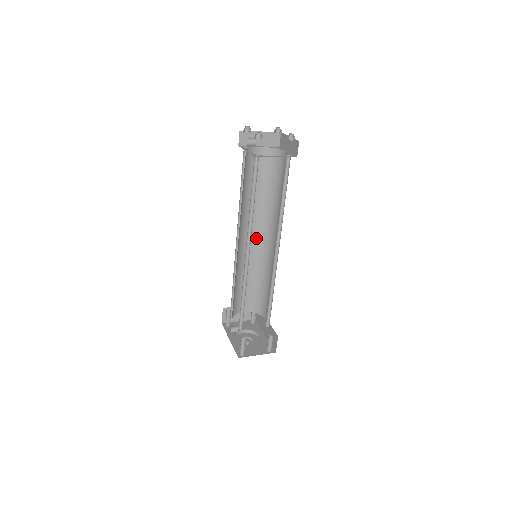
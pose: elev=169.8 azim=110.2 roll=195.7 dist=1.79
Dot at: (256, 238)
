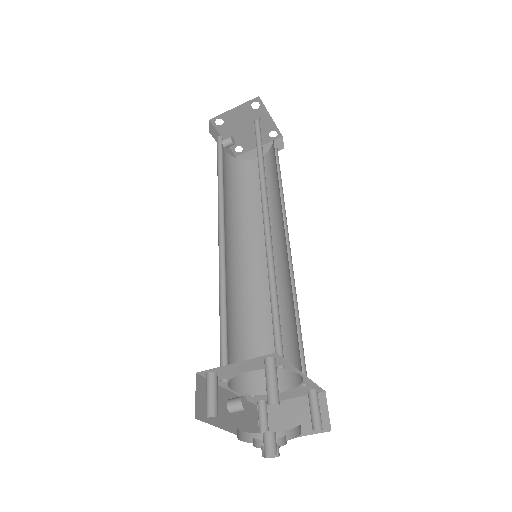
Dot at: (275, 253)
